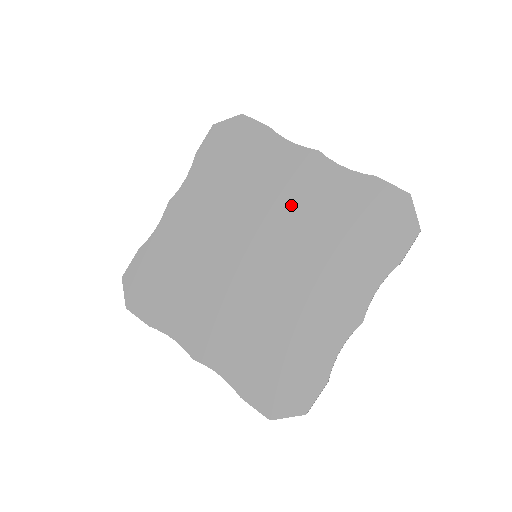
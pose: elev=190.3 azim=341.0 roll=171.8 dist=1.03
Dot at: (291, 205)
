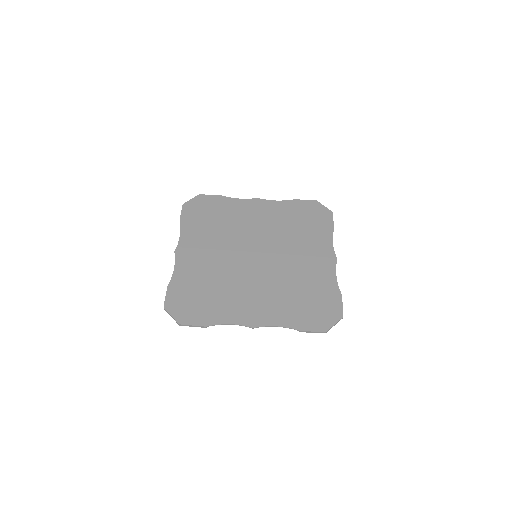
Dot at: (297, 260)
